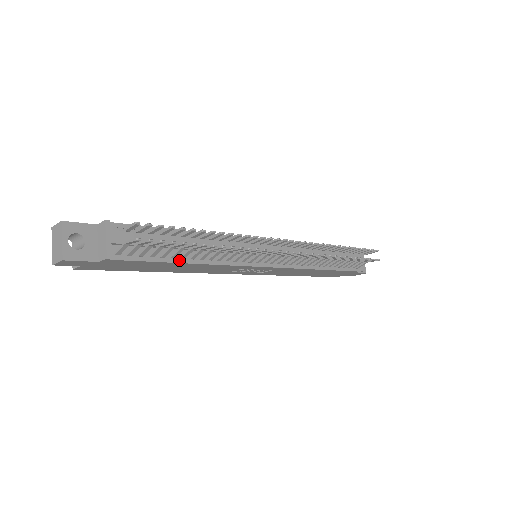
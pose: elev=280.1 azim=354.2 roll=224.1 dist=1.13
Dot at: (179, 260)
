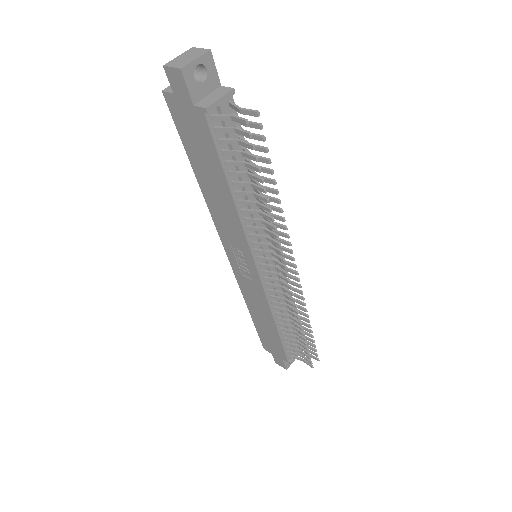
Dot at: (230, 181)
